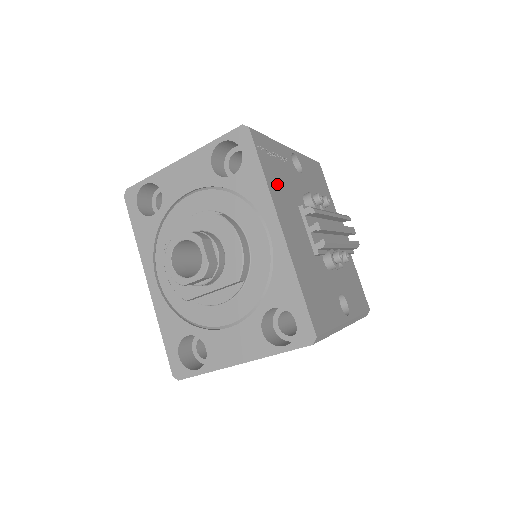
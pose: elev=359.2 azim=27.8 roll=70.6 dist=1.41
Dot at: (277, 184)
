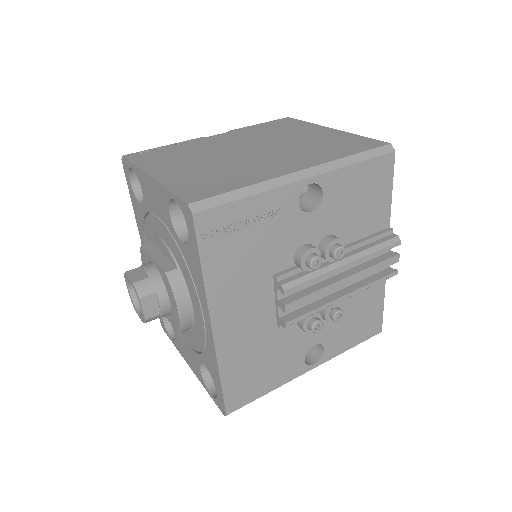
Dot at: (231, 269)
